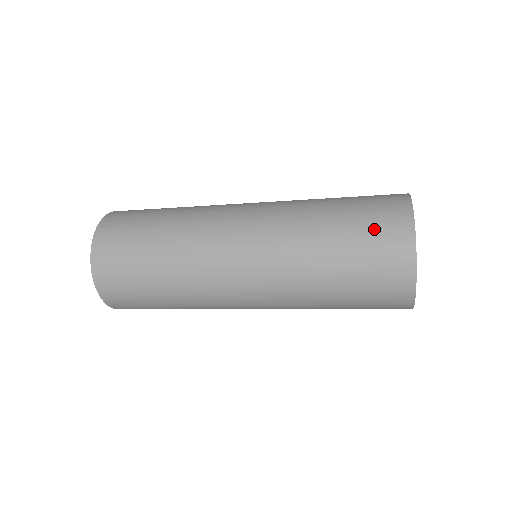
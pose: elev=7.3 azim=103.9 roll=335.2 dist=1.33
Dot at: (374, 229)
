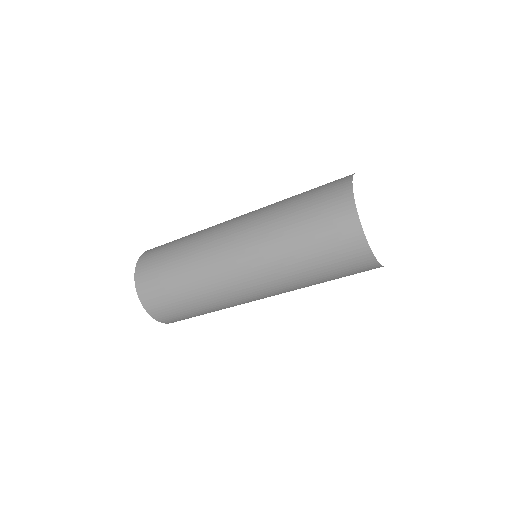
Dot at: (324, 206)
